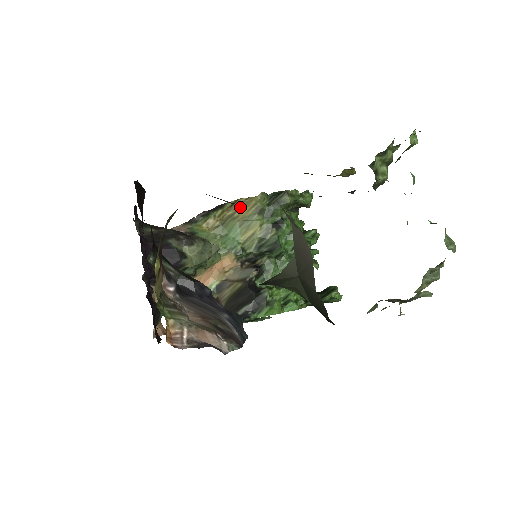
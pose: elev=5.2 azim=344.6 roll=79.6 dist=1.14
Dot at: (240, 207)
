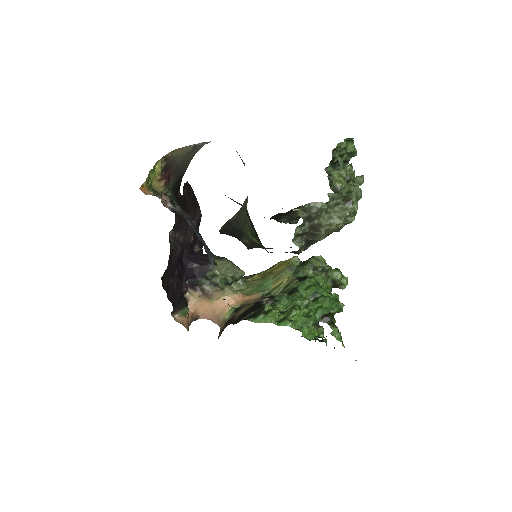
Dot at: (278, 266)
